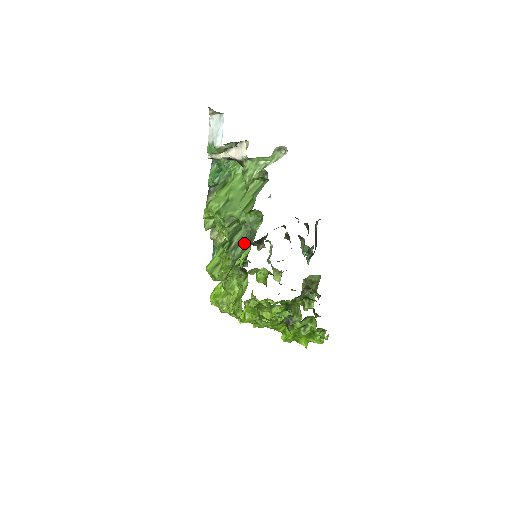
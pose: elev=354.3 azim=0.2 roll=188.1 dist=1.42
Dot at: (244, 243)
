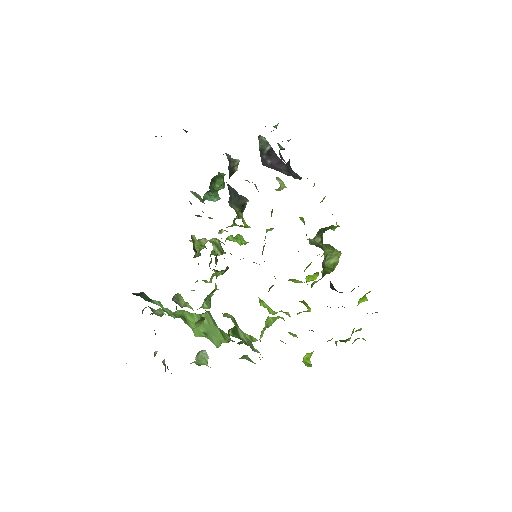
Dot at: occluded
